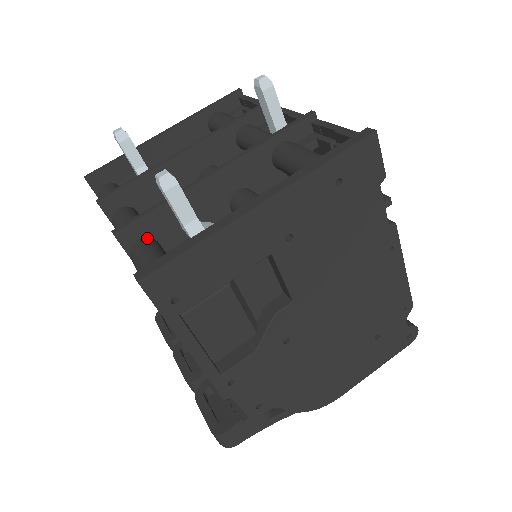
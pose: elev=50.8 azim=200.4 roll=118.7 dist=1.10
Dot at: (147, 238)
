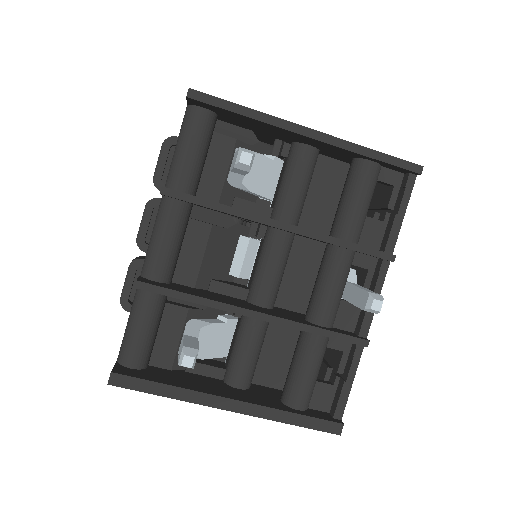
Dot at: occluded
